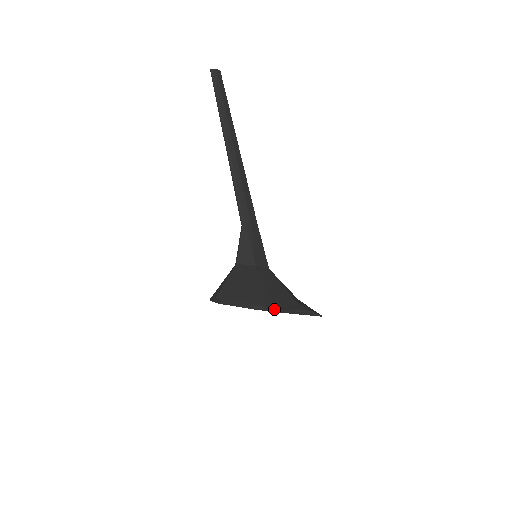
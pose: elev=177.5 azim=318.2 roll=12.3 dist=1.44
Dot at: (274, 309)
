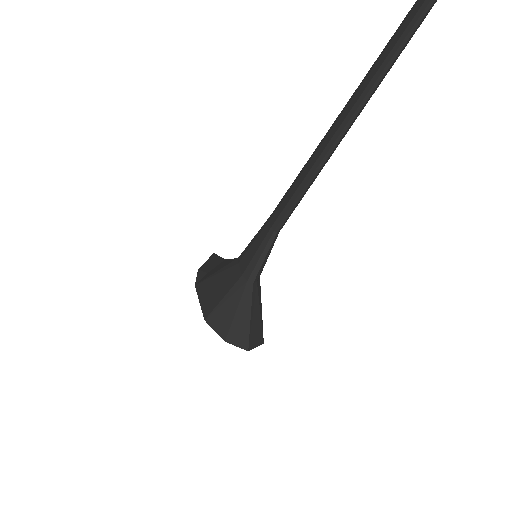
Dot at: occluded
